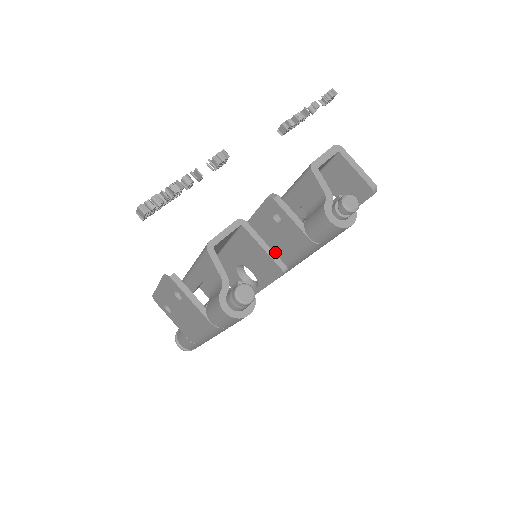
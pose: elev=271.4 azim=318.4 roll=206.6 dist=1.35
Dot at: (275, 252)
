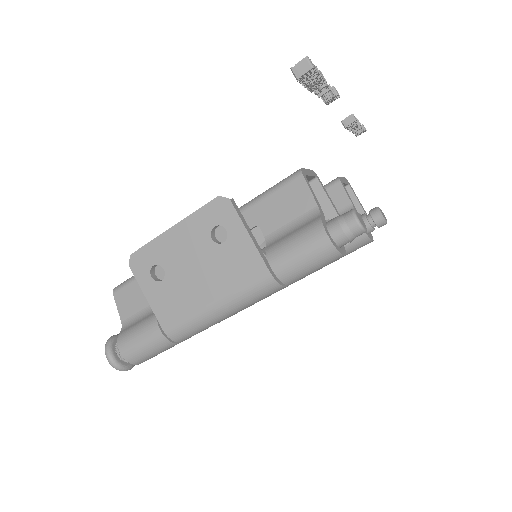
Dot at: occluded
